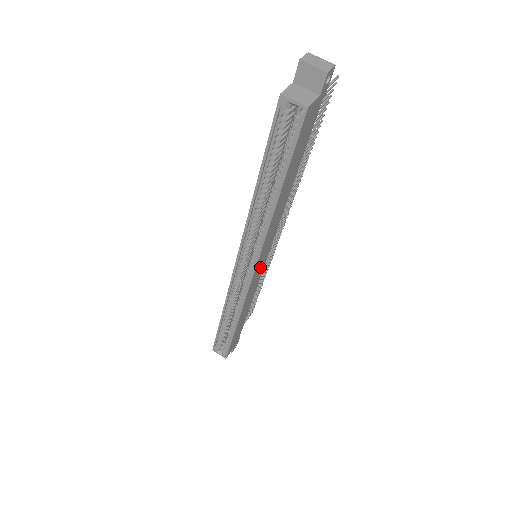
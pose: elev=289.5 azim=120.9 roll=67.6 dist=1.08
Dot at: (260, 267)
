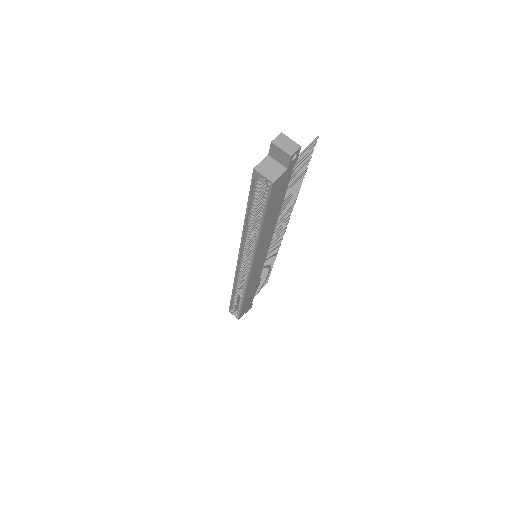
Dot at: (259, 265)
